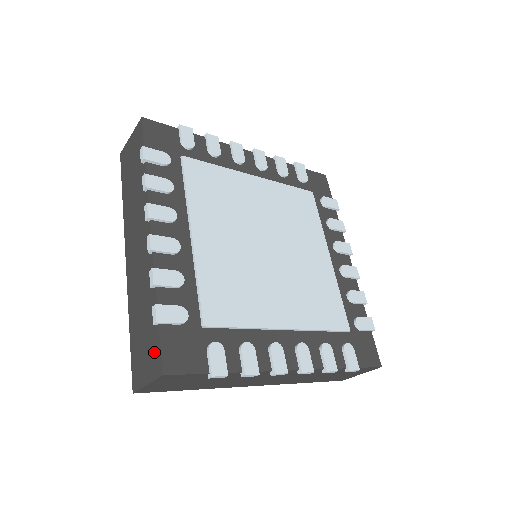
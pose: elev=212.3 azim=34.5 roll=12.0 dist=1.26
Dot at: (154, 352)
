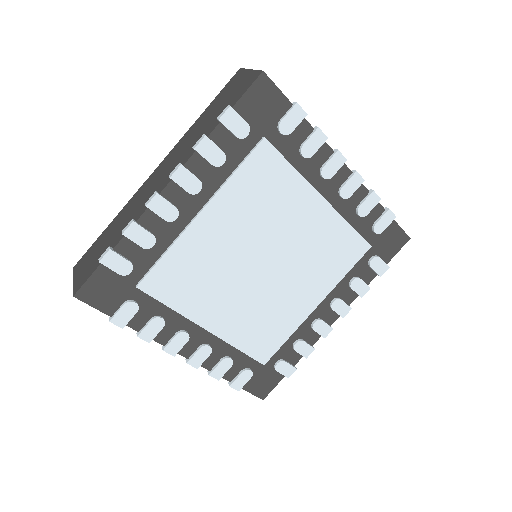
Dot at: (87, 273)
